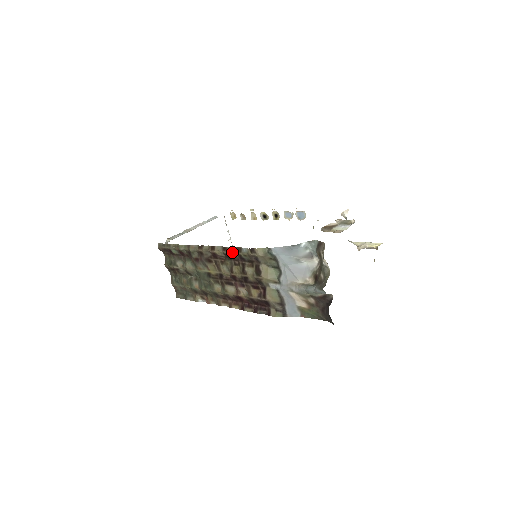
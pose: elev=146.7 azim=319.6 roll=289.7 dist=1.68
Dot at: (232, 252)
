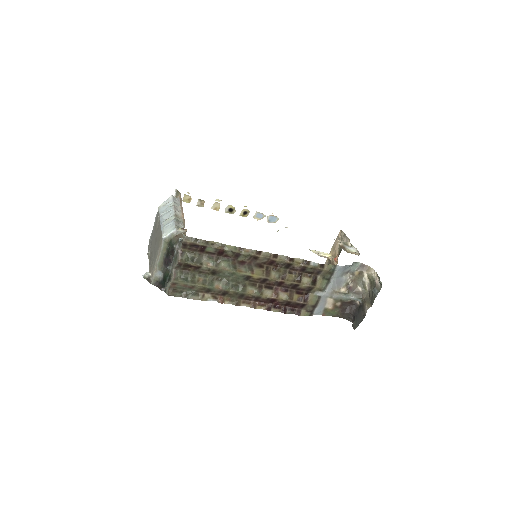
Dot at: (296, 263)
